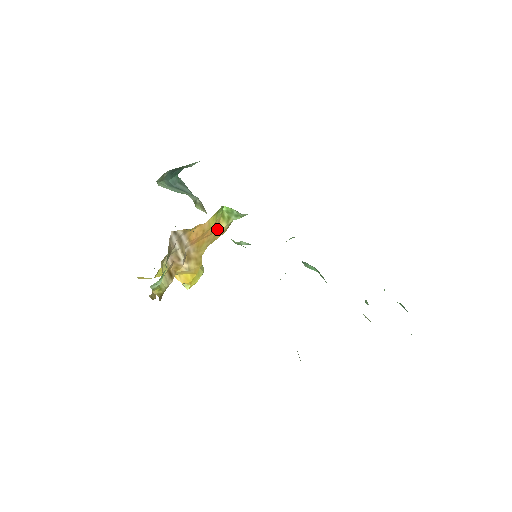
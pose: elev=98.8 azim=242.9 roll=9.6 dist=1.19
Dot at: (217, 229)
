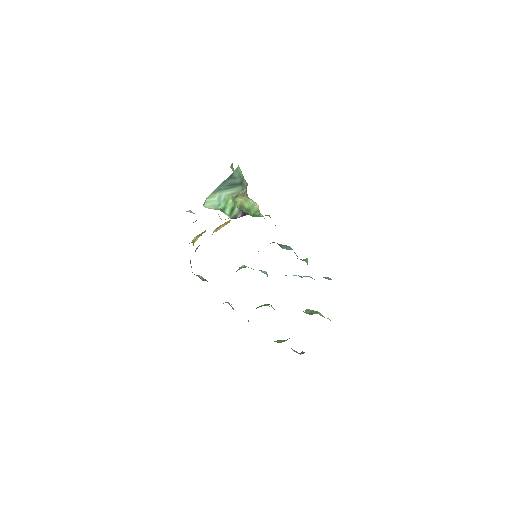
Dot at: occluded
